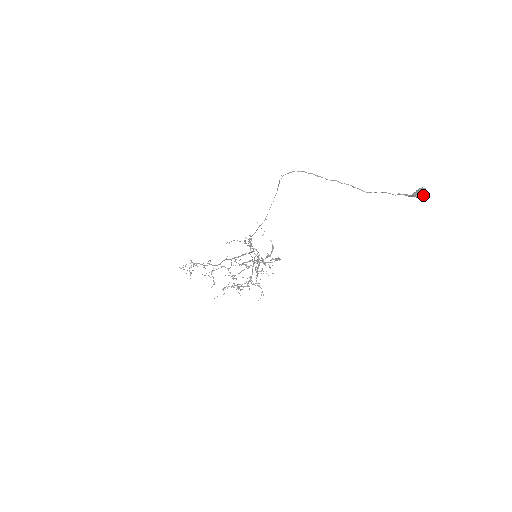
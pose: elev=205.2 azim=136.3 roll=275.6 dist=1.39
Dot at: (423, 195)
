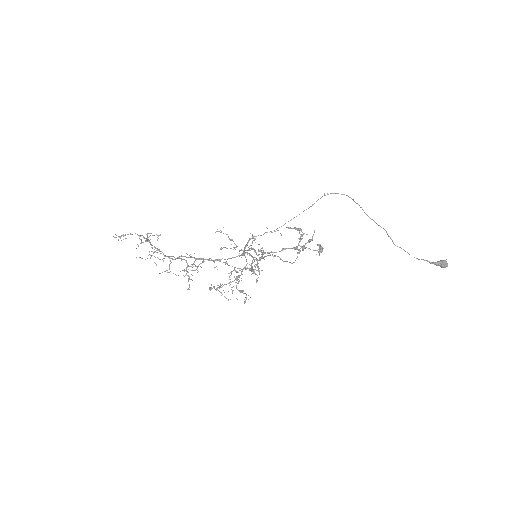
Dot at: (447, 265)
